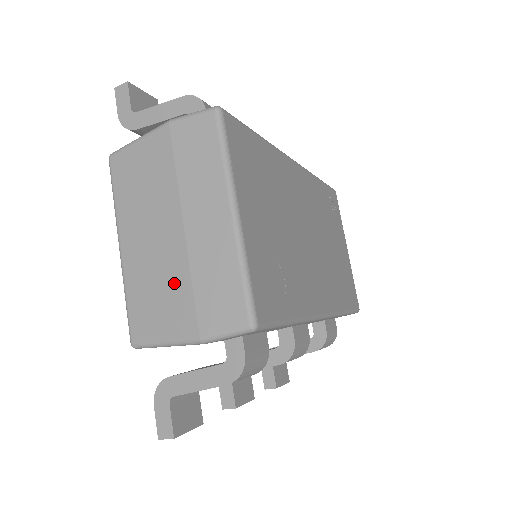
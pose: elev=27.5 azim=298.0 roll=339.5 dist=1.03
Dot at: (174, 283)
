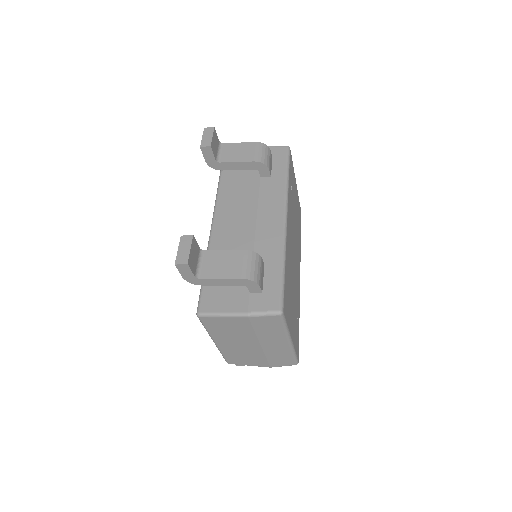
Dot at: (255, 356)
